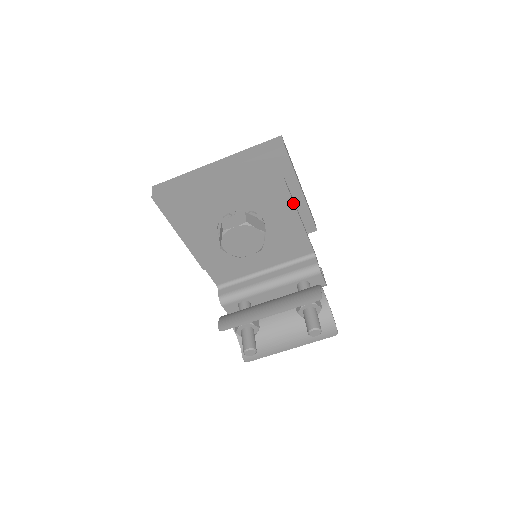
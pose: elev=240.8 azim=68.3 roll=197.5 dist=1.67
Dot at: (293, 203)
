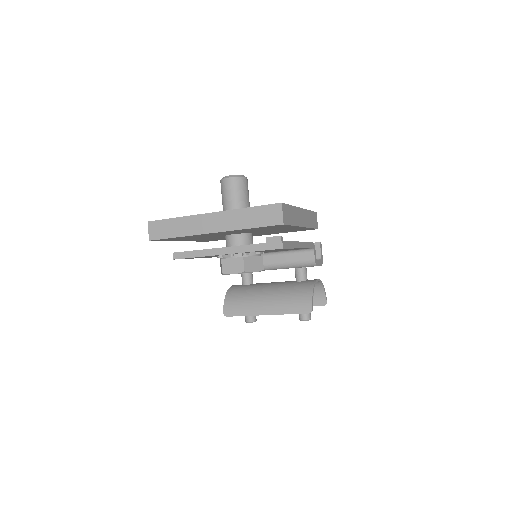
Dot at: (291, 248)
